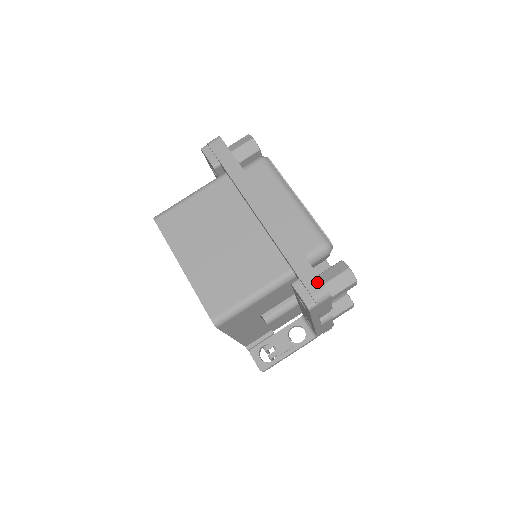
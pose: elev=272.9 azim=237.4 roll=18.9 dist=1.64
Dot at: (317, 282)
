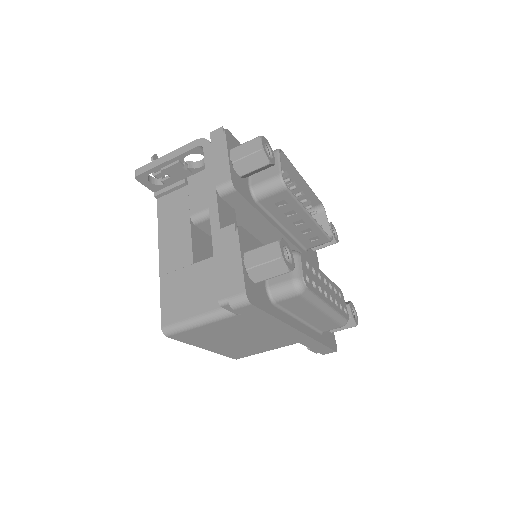
Dot at: (330, 351)
